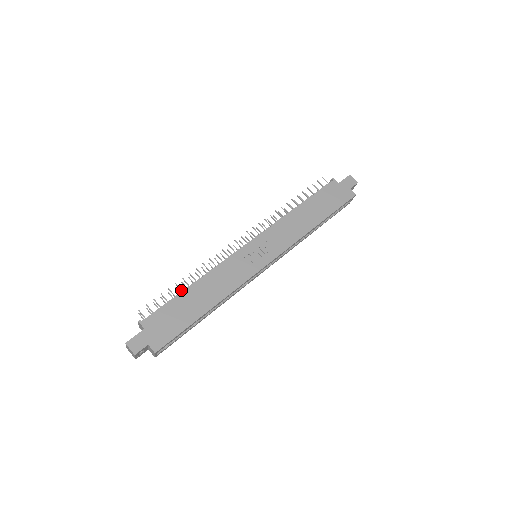
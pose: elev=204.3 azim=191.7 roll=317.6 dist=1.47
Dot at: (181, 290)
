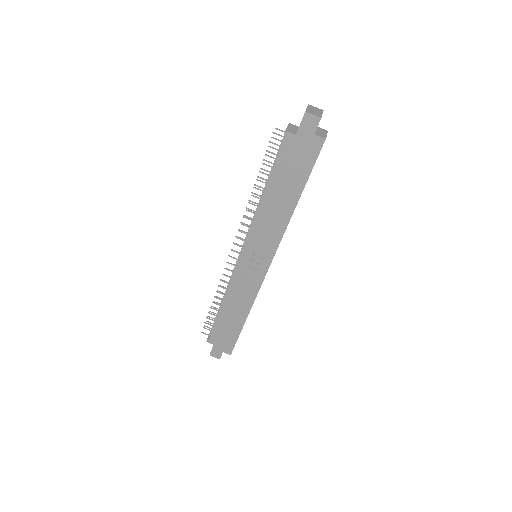
Dot at: occluded
